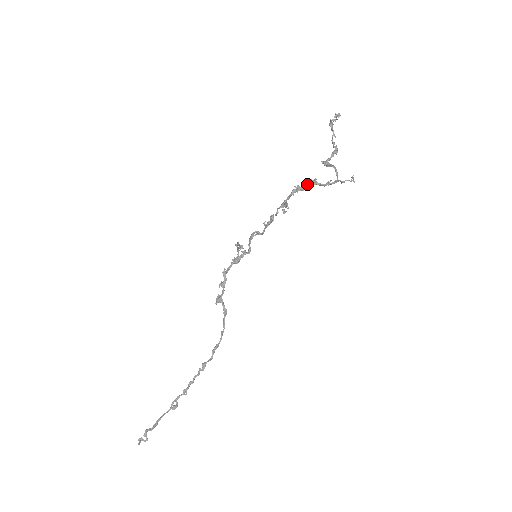
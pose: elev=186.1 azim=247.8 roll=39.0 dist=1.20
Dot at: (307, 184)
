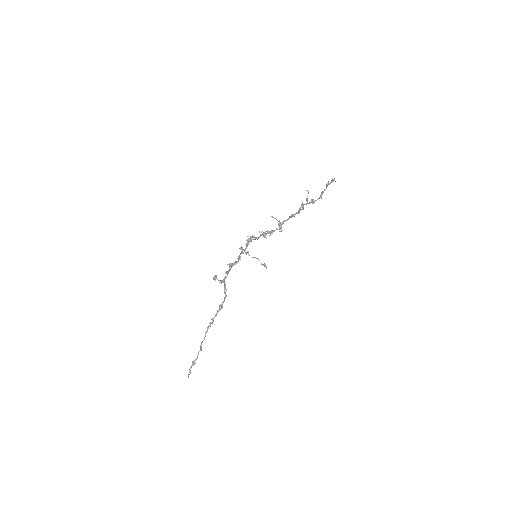
Dot at: occluded
